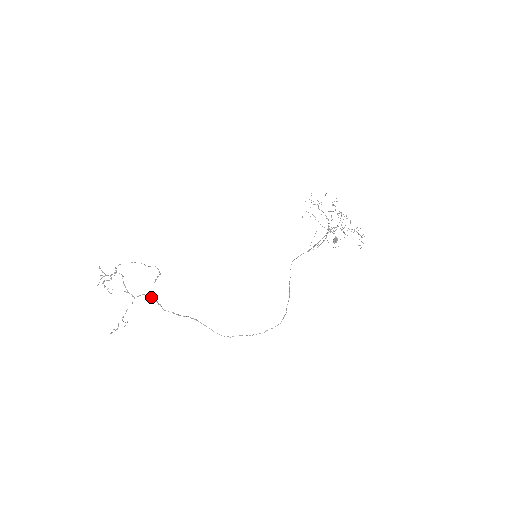
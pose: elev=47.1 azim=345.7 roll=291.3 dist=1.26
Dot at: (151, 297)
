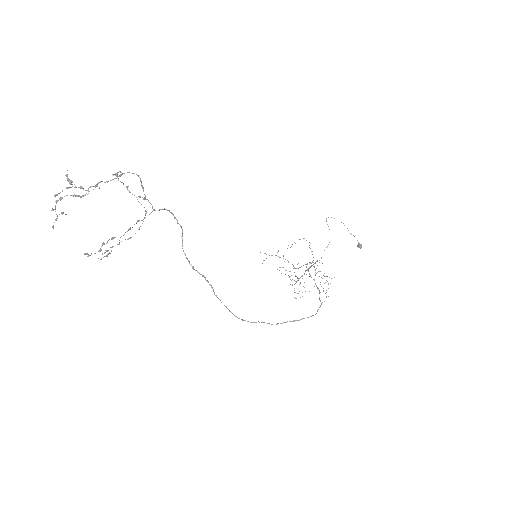
Dot at: occluded
